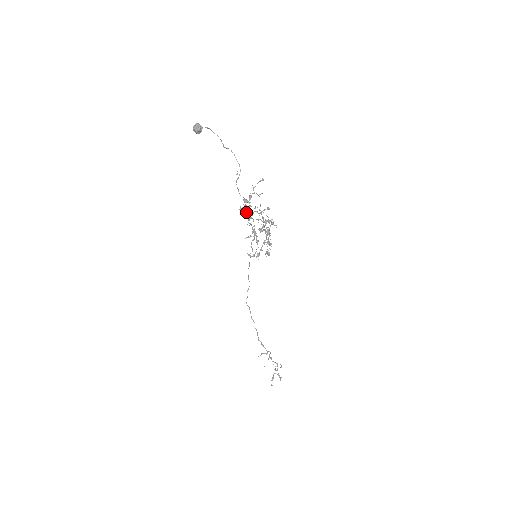
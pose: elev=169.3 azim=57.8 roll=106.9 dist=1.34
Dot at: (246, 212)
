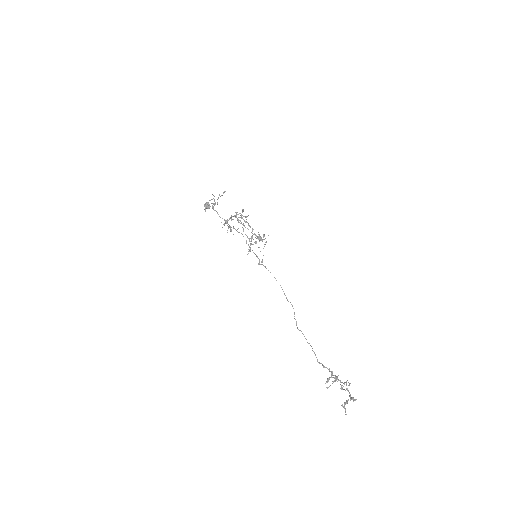
Dot at: (222, 218)
